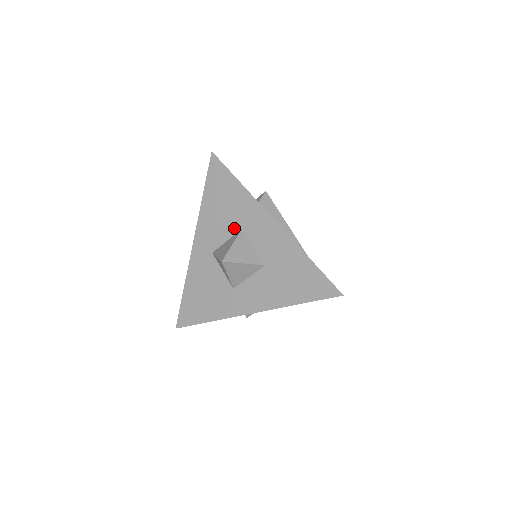
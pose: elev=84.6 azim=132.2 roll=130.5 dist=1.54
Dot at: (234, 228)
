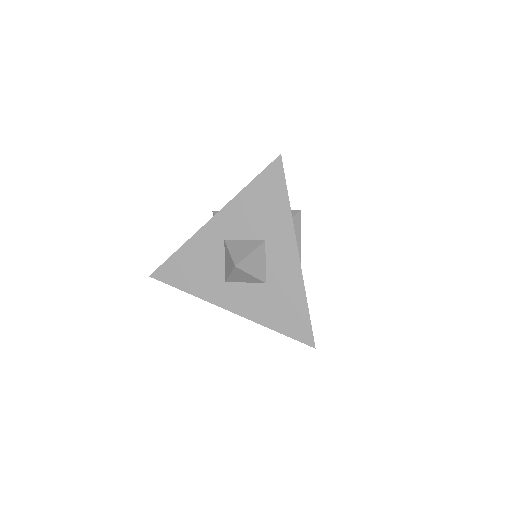
Dot at: (258, 235)
